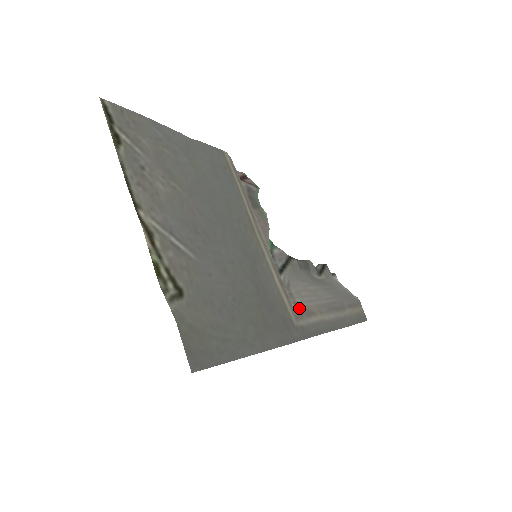
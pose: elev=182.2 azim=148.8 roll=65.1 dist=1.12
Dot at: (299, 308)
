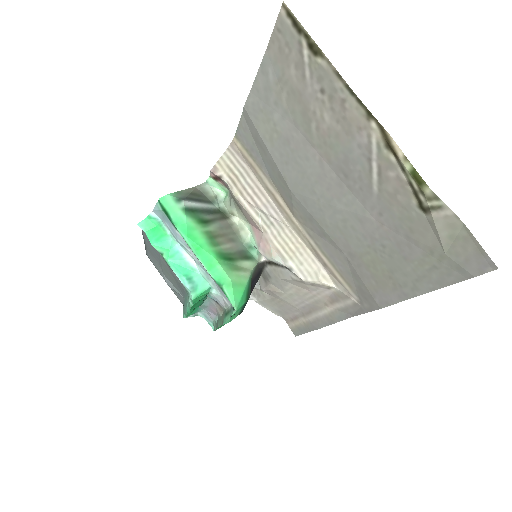
Dot at: (334, 292)
